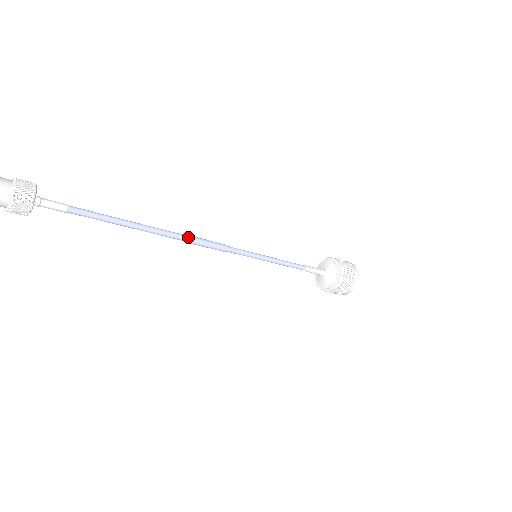
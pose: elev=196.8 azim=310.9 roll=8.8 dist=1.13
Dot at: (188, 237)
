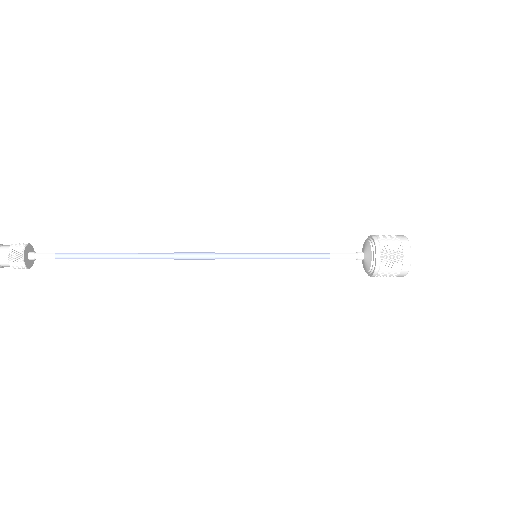
Dot at: (169, 254)
